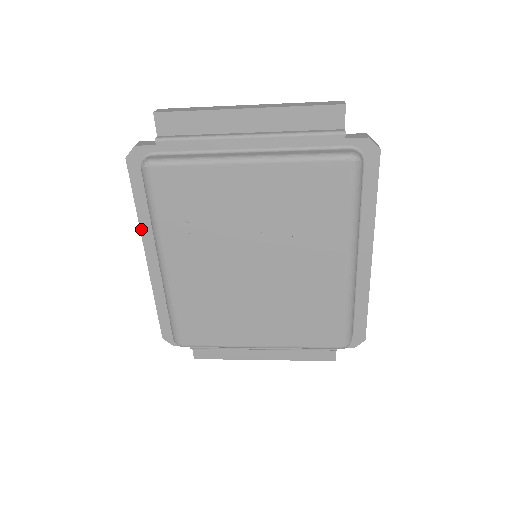
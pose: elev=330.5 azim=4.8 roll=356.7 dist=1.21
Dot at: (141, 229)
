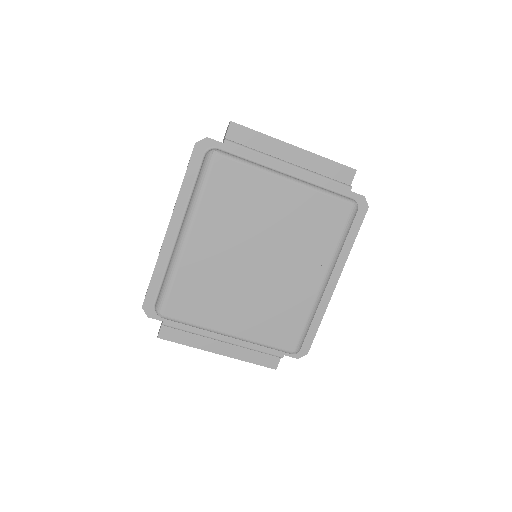
Dot at: (177, 202)
